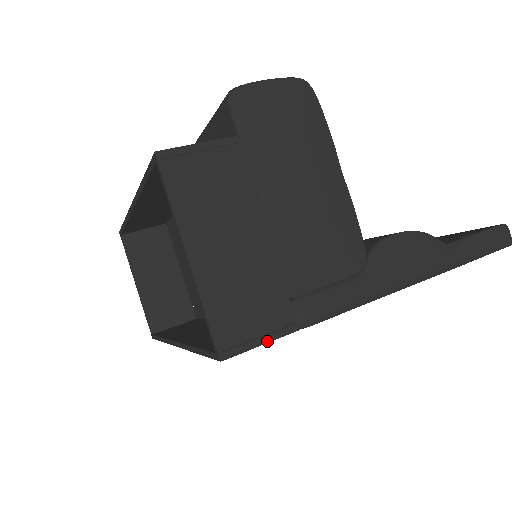
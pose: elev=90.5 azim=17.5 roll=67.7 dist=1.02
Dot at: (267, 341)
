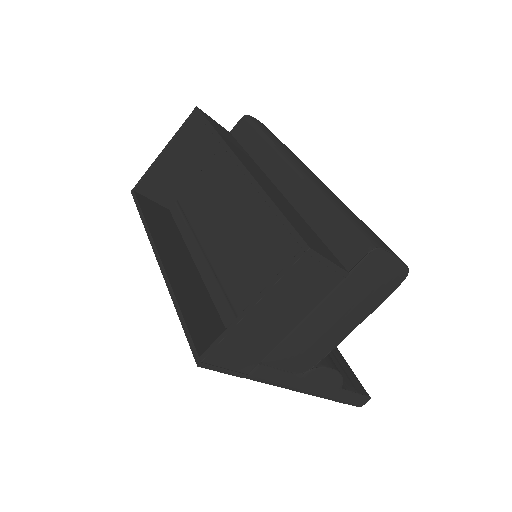
Dot at: (226, 373)
